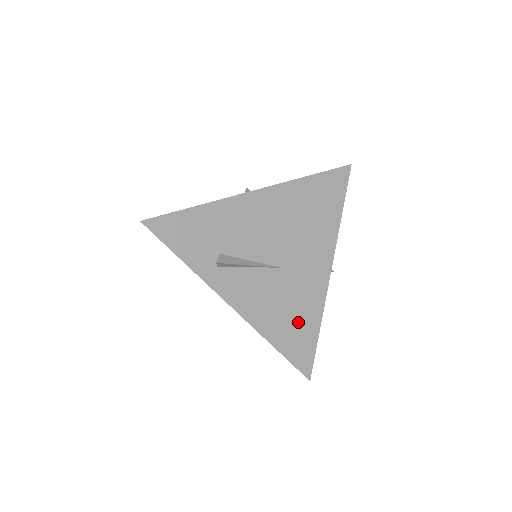
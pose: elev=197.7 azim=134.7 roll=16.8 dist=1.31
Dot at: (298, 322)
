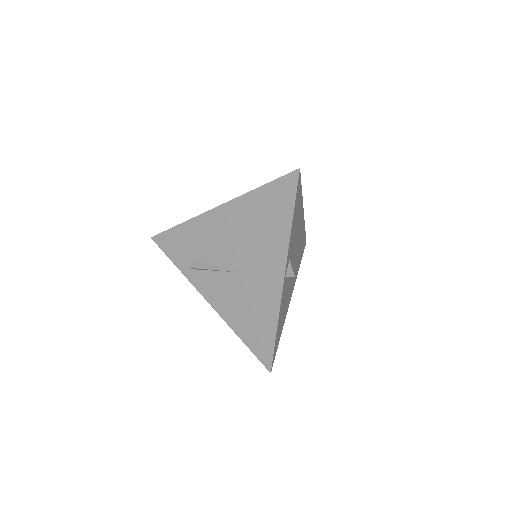
Dot at: (257, 320)
